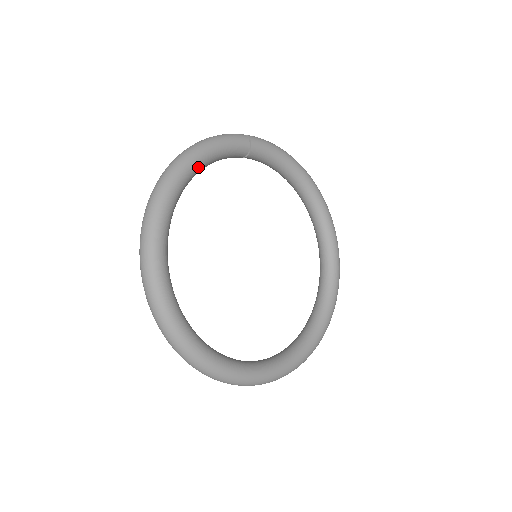
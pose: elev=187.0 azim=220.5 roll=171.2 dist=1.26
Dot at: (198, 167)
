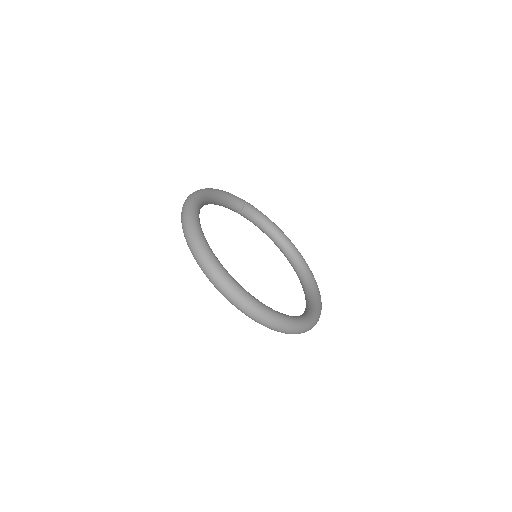
Dot at: (215, 195)
